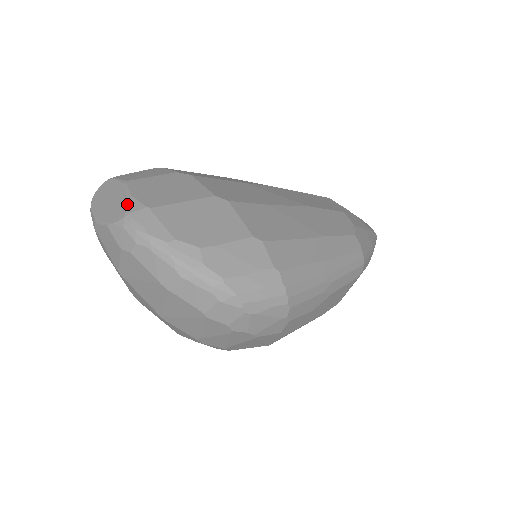
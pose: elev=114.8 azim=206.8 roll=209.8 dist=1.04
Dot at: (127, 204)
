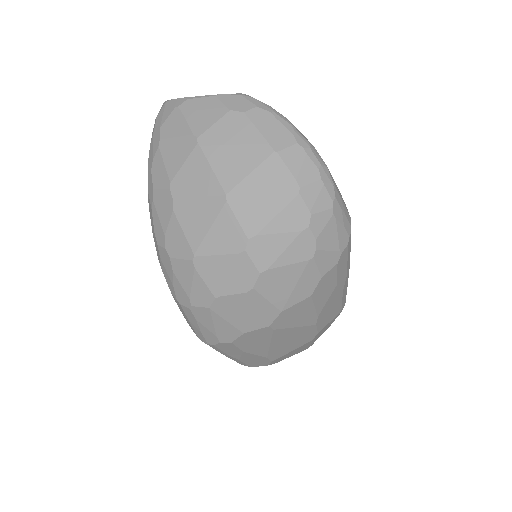
Dot at: occluded
